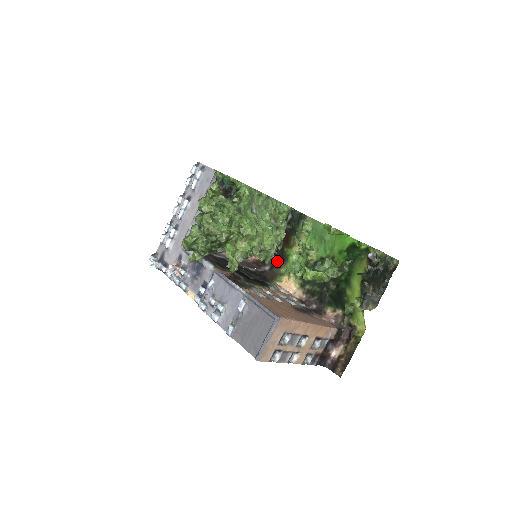
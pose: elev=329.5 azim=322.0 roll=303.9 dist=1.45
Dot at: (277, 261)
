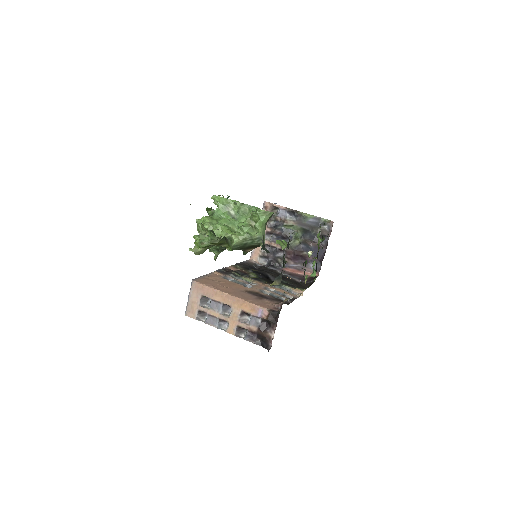
Dot at: occluded
